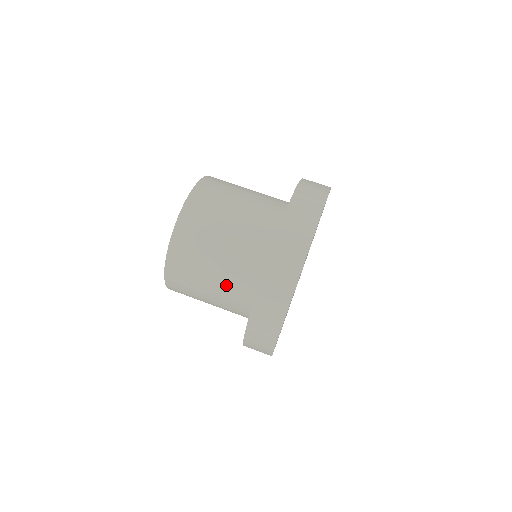
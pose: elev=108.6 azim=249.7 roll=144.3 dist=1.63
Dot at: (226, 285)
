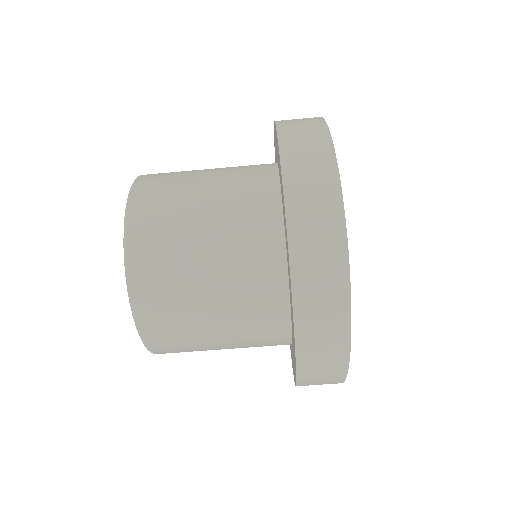
Dot at: (242, 339)
